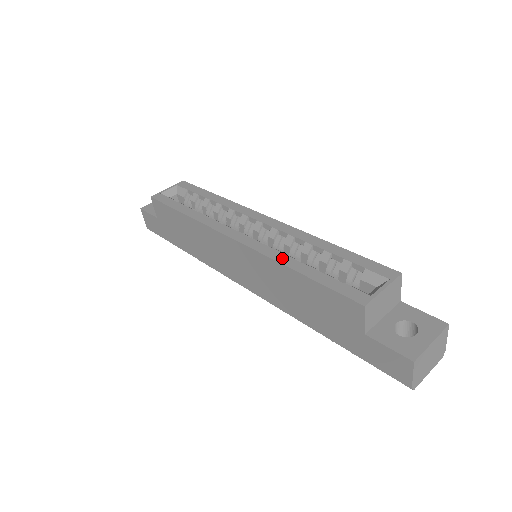
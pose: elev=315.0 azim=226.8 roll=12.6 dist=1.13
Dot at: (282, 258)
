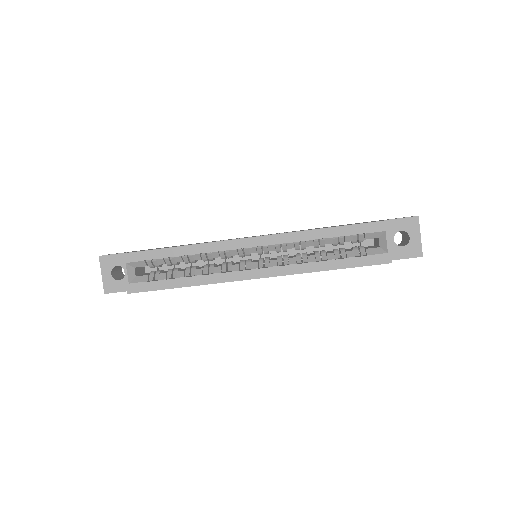
Dot at: (309, 268)
